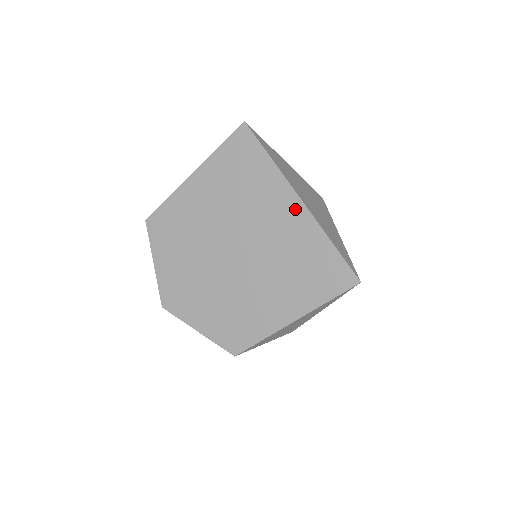
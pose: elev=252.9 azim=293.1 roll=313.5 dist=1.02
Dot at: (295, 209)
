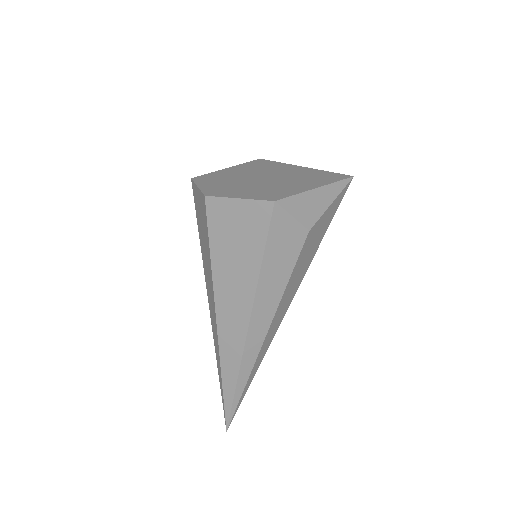
Dot at: (300, 168)
